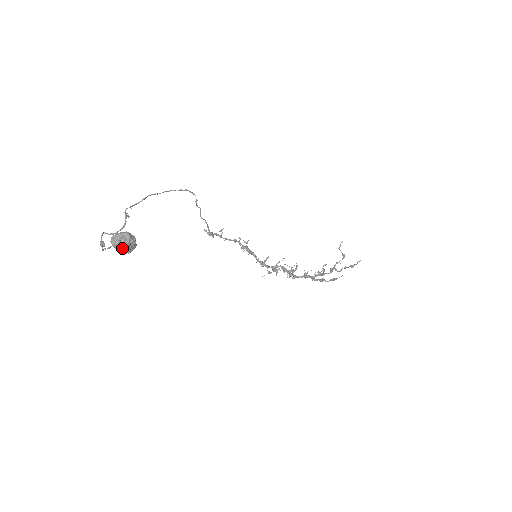
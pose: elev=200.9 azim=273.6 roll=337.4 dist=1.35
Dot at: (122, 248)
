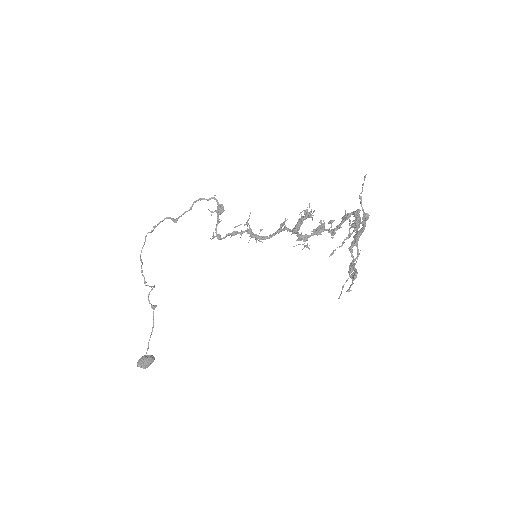
Dot at: (147, 367)
